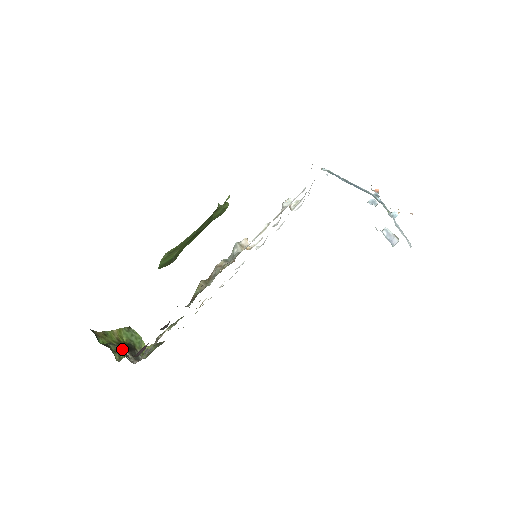
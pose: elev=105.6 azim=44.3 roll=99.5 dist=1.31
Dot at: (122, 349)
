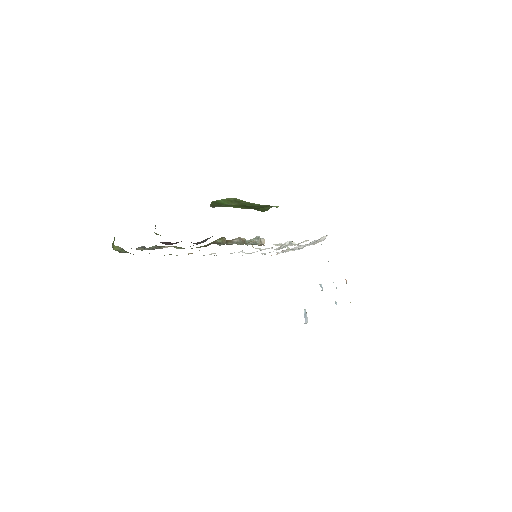
Dot at: occluded
